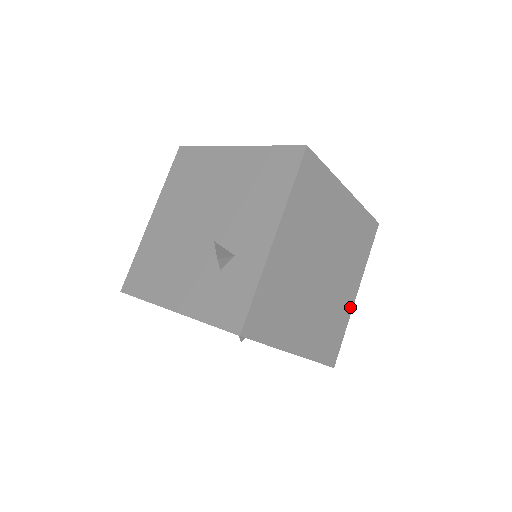
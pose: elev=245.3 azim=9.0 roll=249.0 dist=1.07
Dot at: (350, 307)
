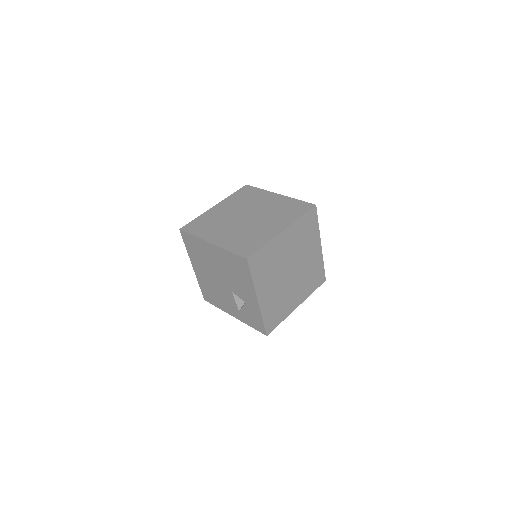
Dot at: (320, 254)
